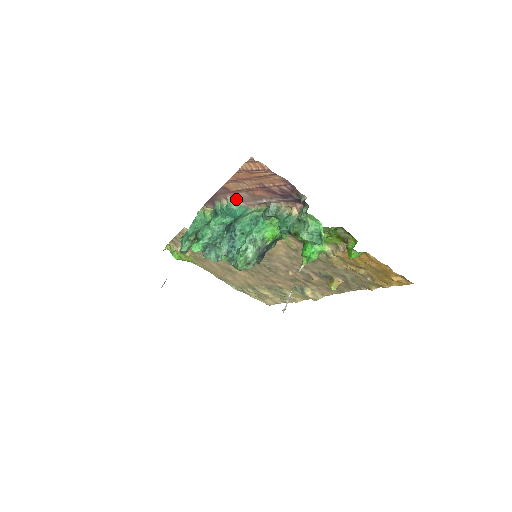
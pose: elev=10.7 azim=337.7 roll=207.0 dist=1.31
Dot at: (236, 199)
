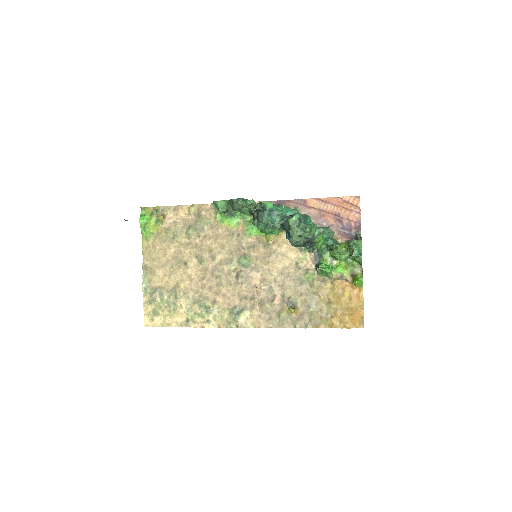
Dot at: (302, 212)
